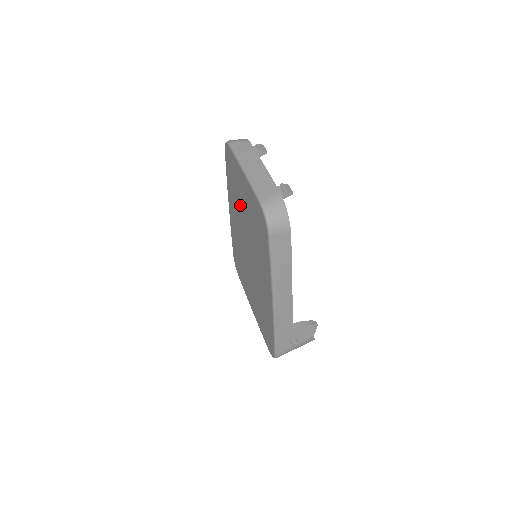
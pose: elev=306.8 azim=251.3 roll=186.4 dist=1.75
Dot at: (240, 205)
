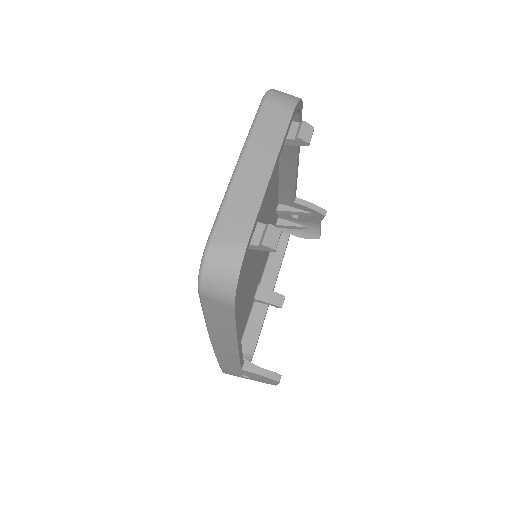
Dot at: occluded
